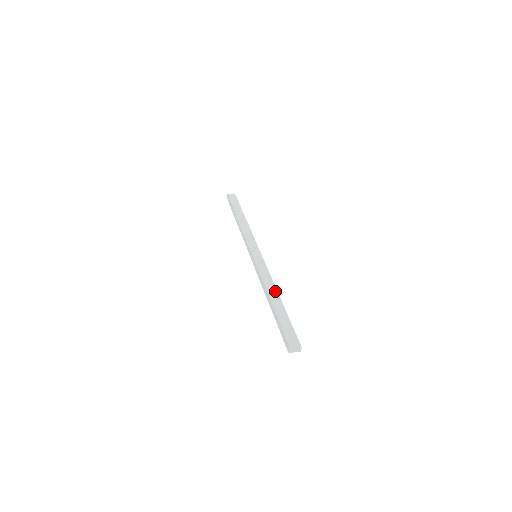
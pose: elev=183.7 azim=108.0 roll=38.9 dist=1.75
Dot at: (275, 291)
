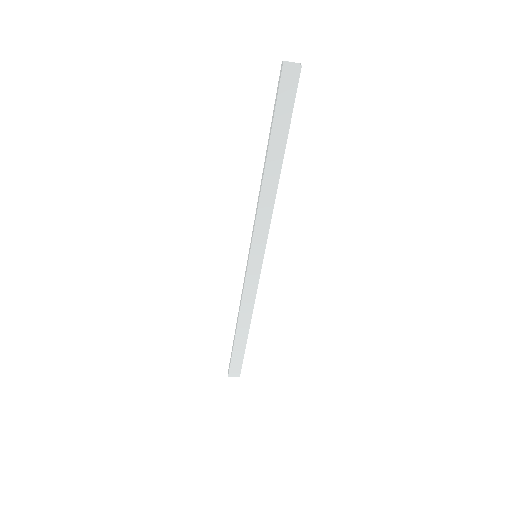
Dot at: occluded
